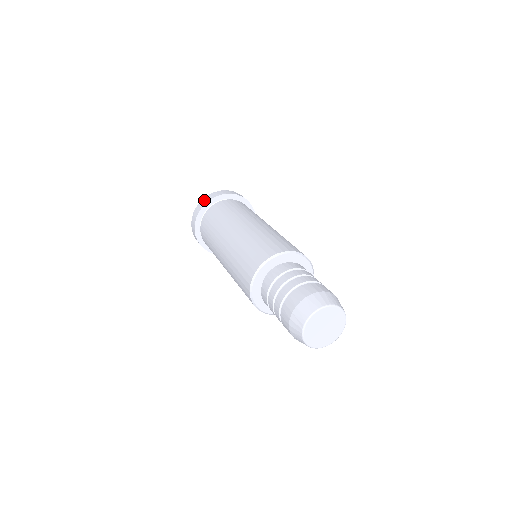
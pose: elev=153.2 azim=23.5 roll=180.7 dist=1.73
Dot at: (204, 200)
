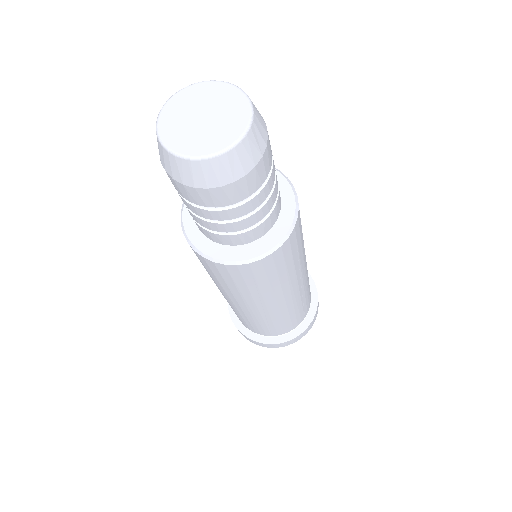
Dot at: occluded
